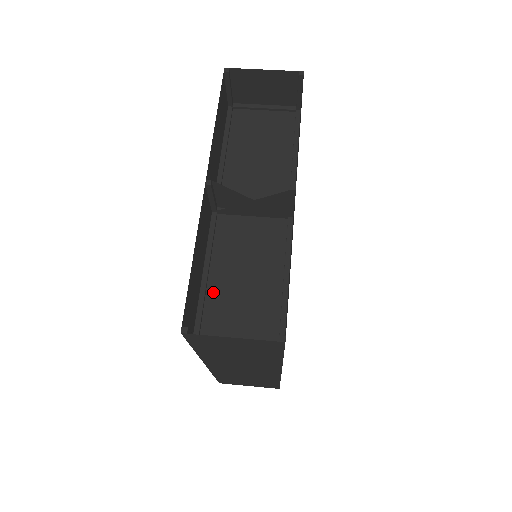
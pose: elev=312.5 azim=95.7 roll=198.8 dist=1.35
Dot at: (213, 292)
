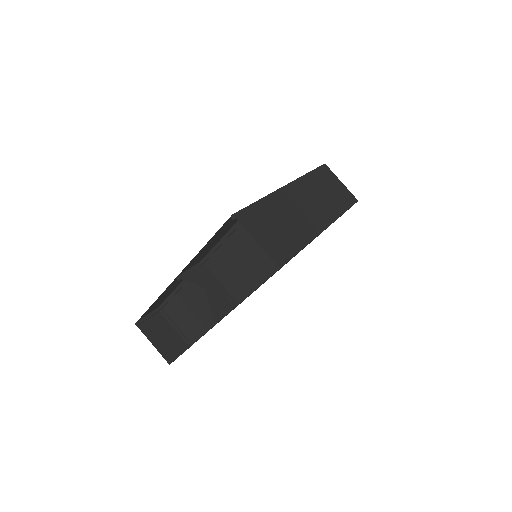
Dot at: (178, 297)
